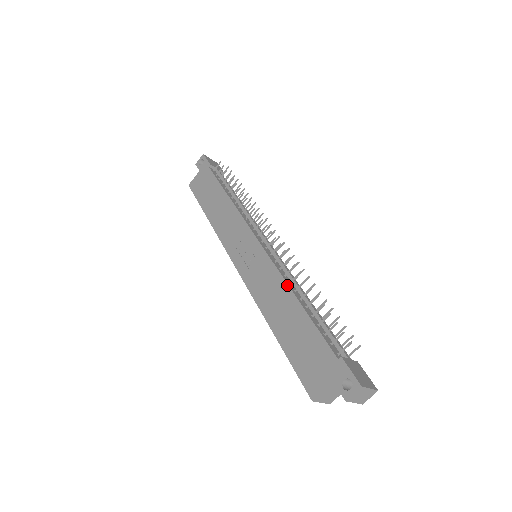
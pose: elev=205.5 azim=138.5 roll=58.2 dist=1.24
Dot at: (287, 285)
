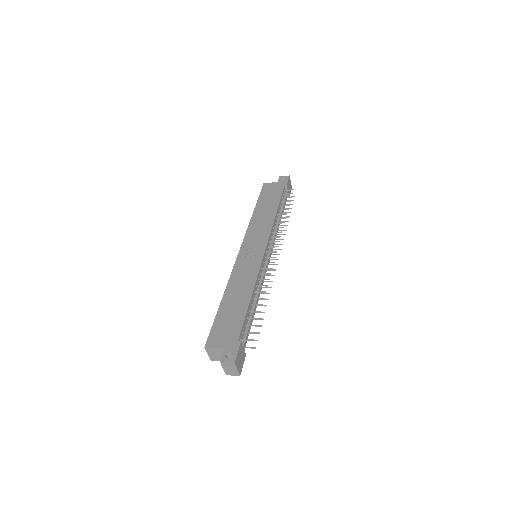
Dot at: (254, 284)
